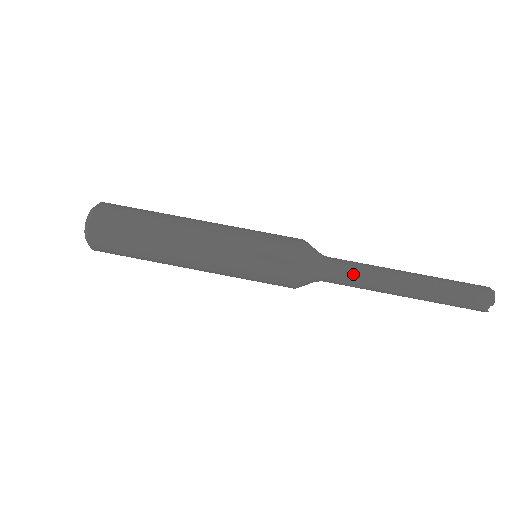
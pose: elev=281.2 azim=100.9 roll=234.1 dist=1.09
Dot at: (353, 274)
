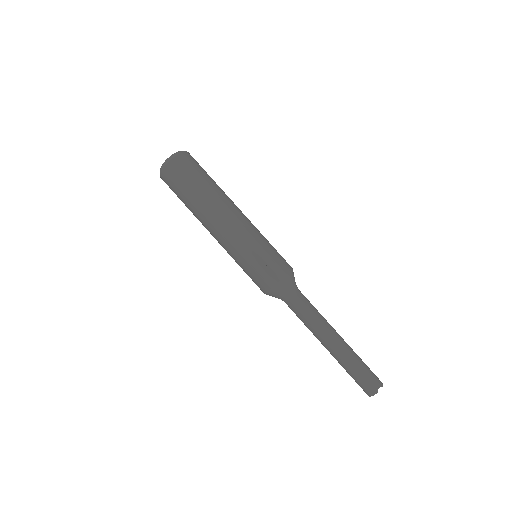
Dot at: (300, 316)
